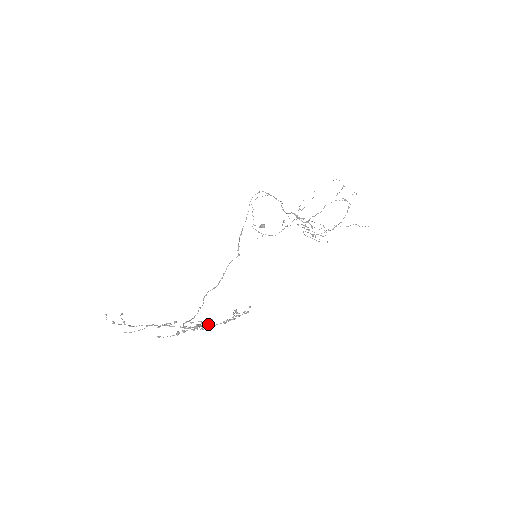
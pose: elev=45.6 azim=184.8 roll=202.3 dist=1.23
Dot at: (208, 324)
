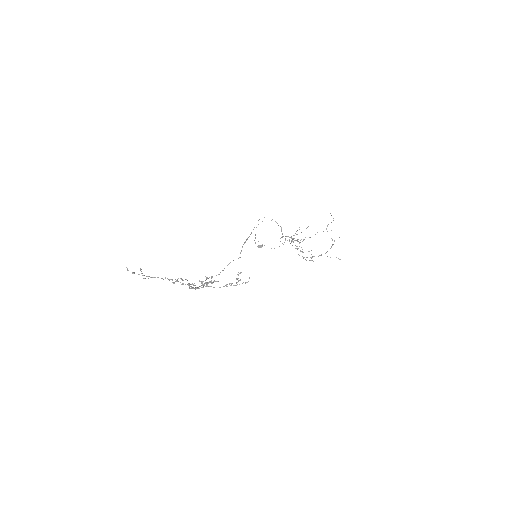
Dot at: (215, 281)
